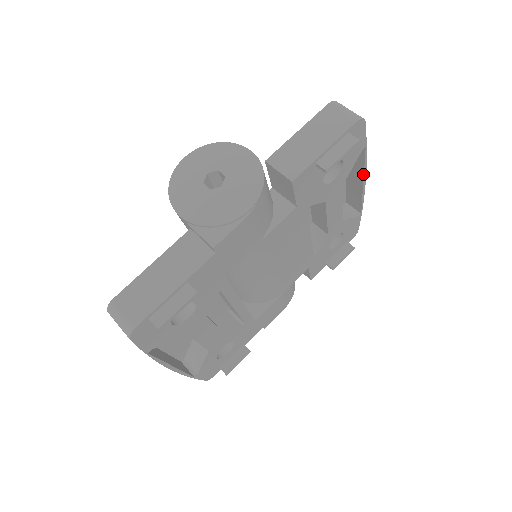
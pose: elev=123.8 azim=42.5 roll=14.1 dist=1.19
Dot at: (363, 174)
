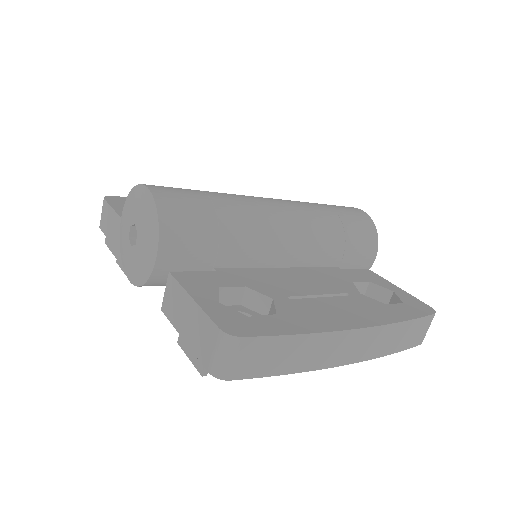
Dot at: (328, 363)
